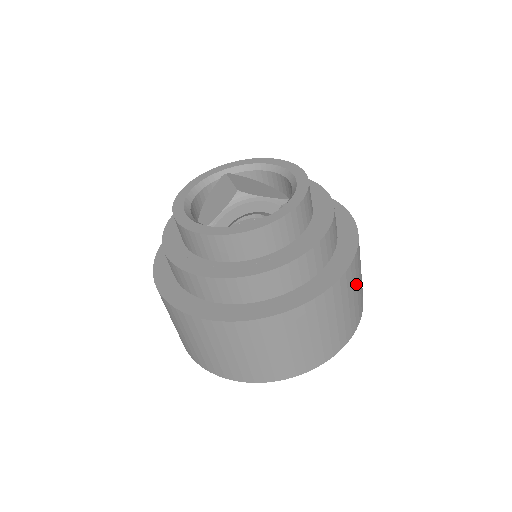
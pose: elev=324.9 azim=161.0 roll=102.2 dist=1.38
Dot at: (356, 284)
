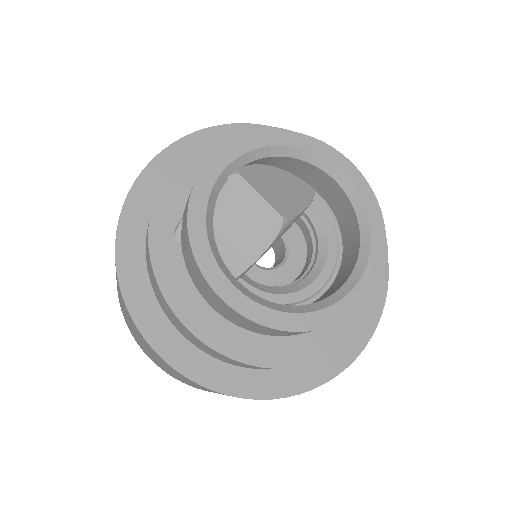
Dot at: occluded
